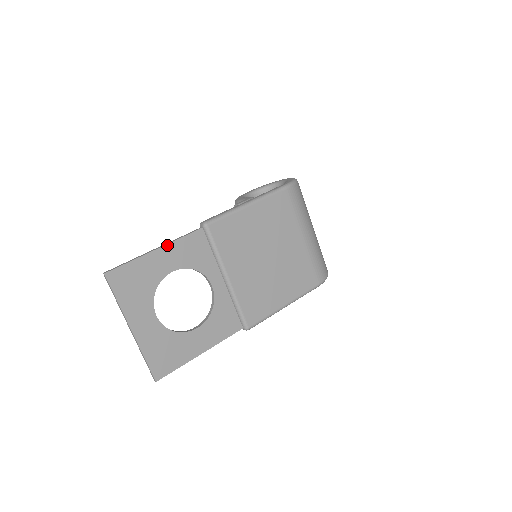
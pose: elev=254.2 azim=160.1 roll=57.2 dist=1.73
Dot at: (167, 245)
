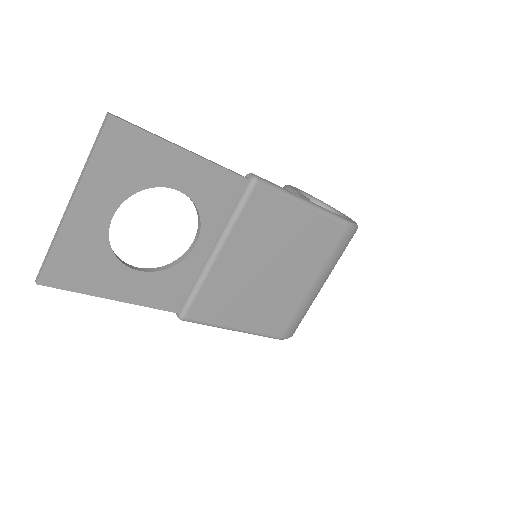
Dot at: (201, 158)
